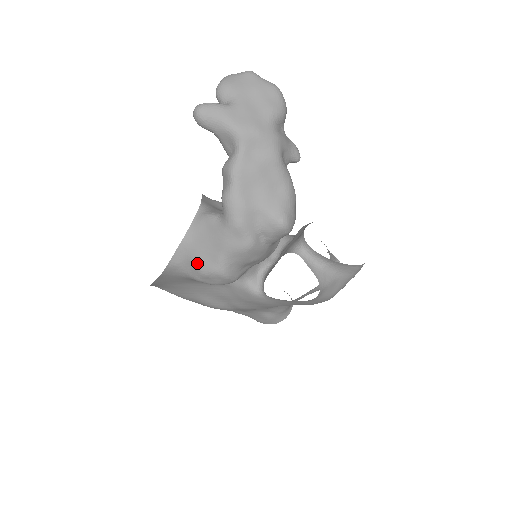
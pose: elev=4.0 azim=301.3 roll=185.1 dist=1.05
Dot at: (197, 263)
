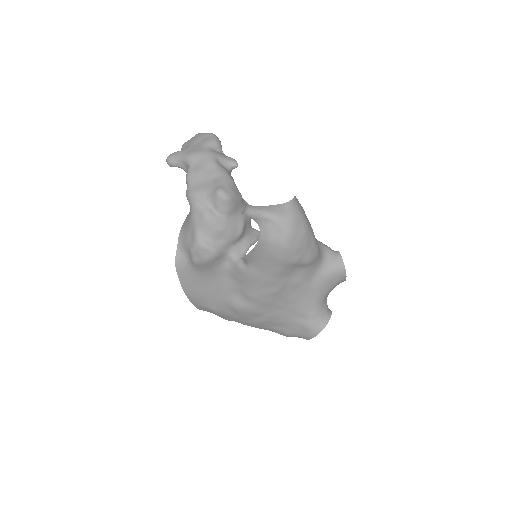
Dot at: (188, 247)
